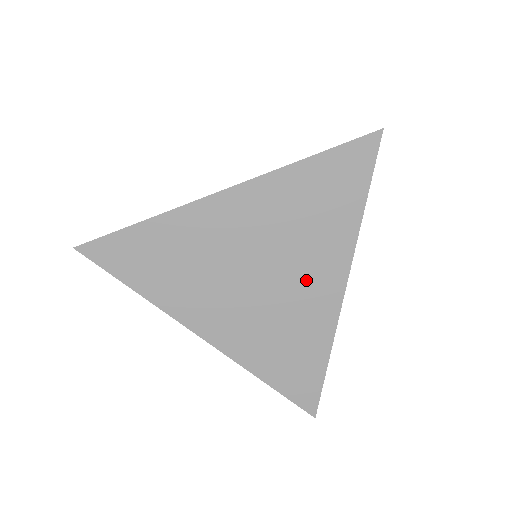
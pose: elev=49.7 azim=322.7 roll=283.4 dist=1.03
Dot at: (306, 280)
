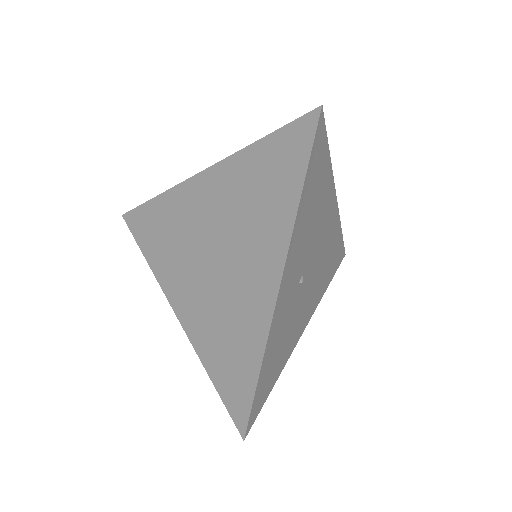
Dot at: (247, 270)
